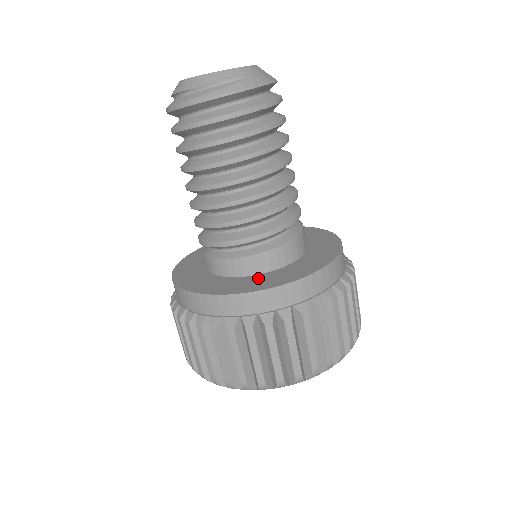
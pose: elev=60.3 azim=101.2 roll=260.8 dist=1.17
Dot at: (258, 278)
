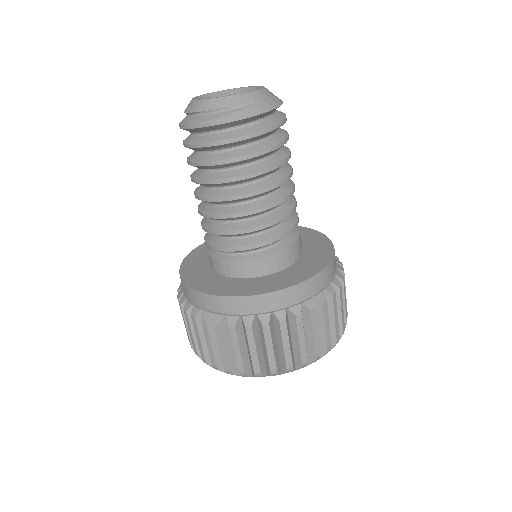
Dot at: (258, 281)
